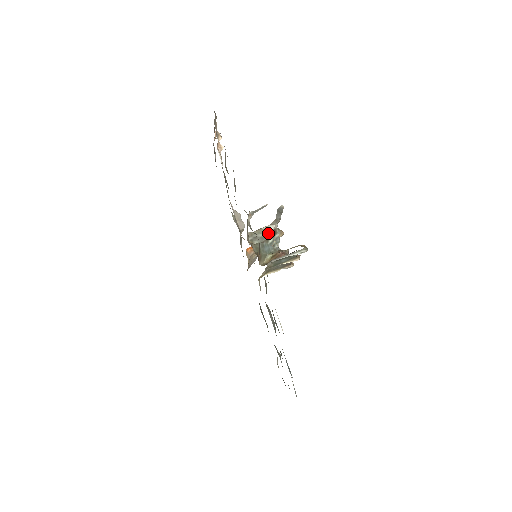
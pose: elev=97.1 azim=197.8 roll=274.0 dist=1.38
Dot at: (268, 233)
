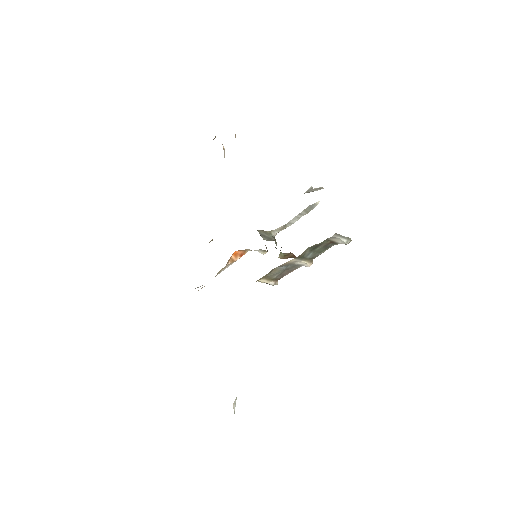
Dot at: (272, 236)
